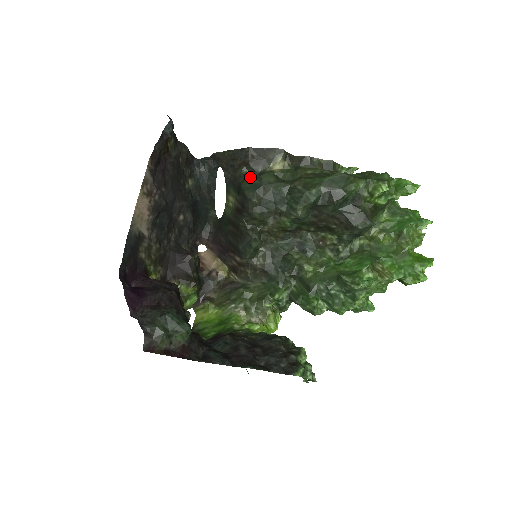
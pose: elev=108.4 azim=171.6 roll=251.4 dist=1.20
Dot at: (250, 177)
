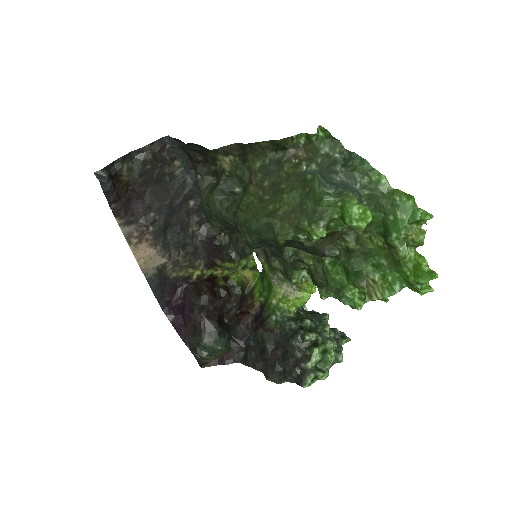
Dot at: (207, 183)
